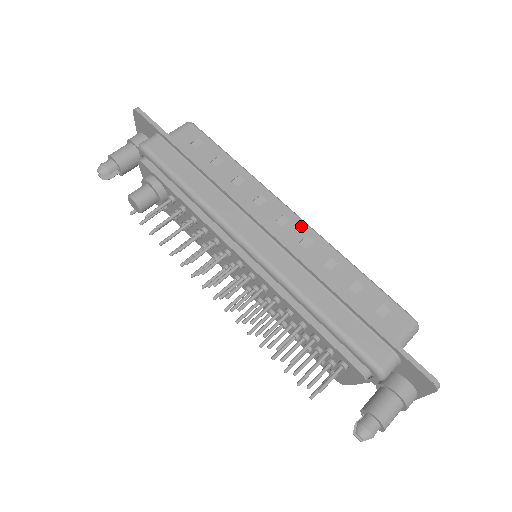
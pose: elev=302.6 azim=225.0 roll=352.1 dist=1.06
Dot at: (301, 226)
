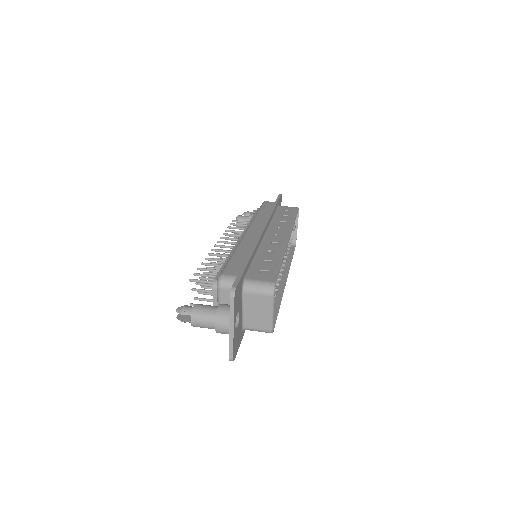
Dot at: (283, 240)
